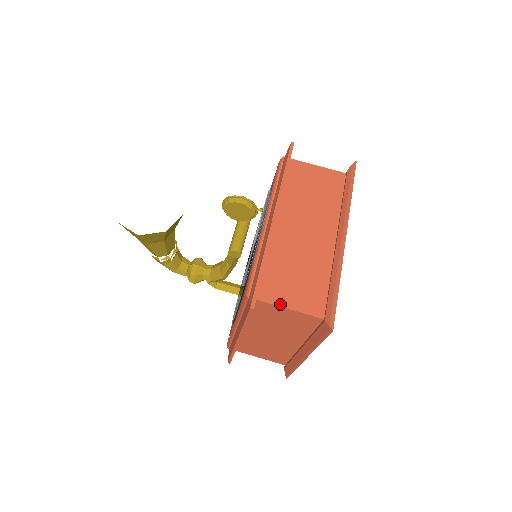
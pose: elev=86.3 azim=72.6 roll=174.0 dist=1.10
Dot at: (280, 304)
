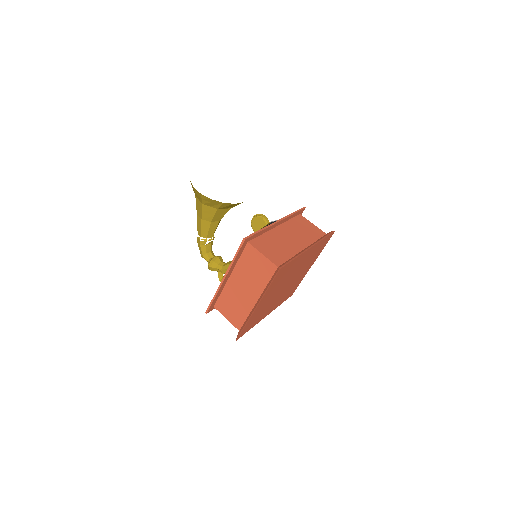
Dot at: (259, 250)
